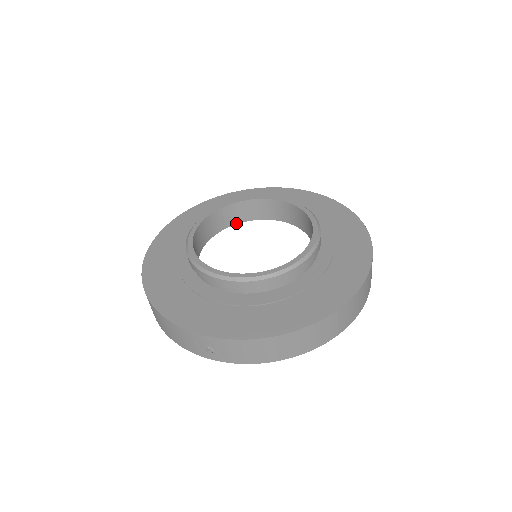
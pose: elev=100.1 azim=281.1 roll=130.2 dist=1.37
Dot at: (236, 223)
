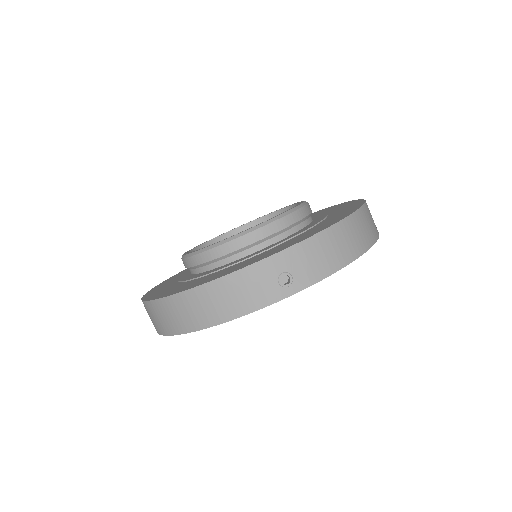
Dot at: occluded
